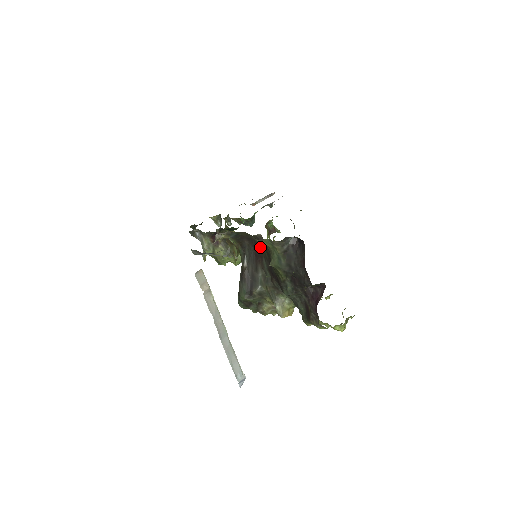
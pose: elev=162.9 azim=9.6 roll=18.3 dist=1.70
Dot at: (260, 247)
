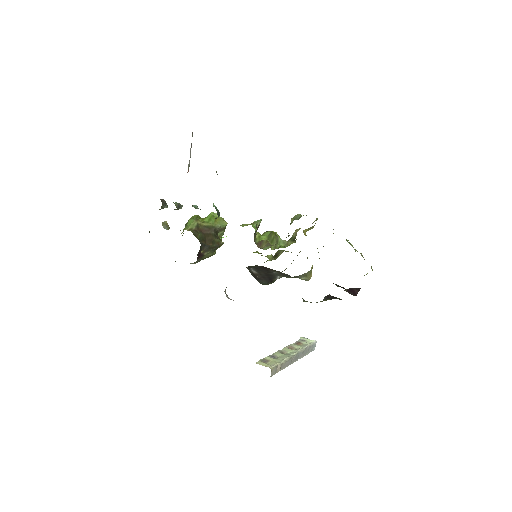
Dot at: occluded
